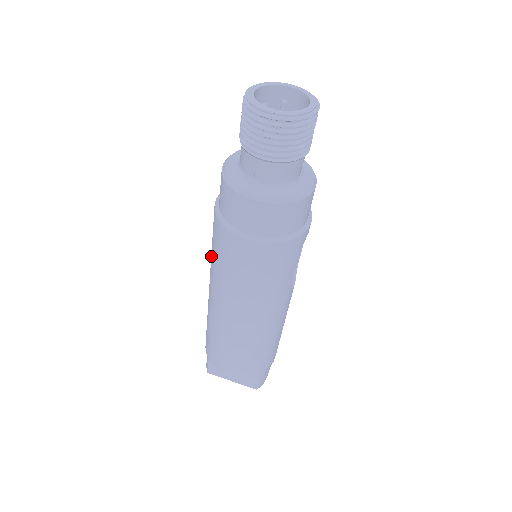
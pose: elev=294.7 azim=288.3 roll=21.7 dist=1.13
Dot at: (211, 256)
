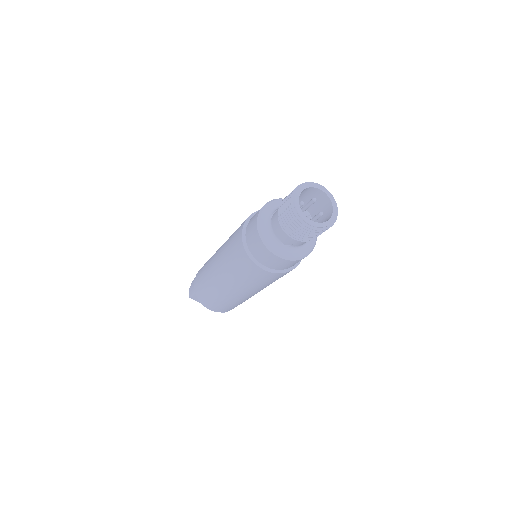
Dot at: (226, 253)
